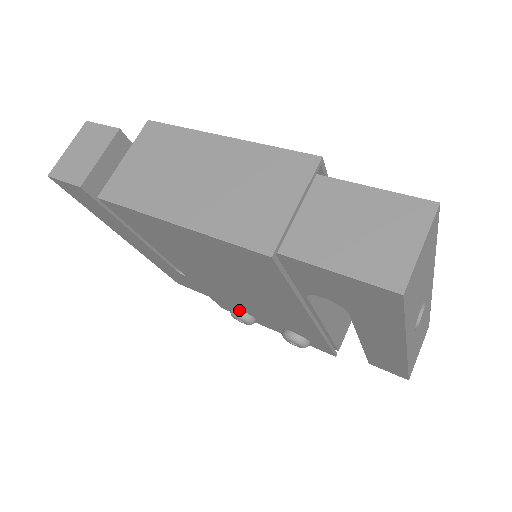
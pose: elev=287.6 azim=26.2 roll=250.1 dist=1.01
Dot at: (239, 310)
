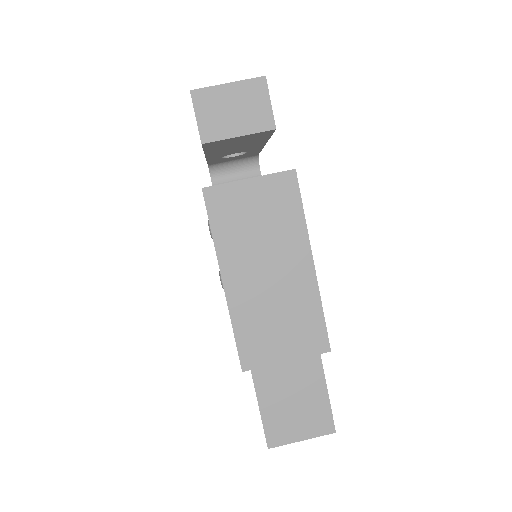
Dot at: occluded
